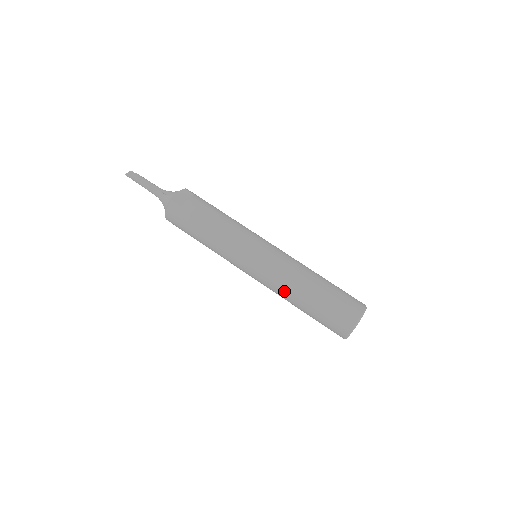
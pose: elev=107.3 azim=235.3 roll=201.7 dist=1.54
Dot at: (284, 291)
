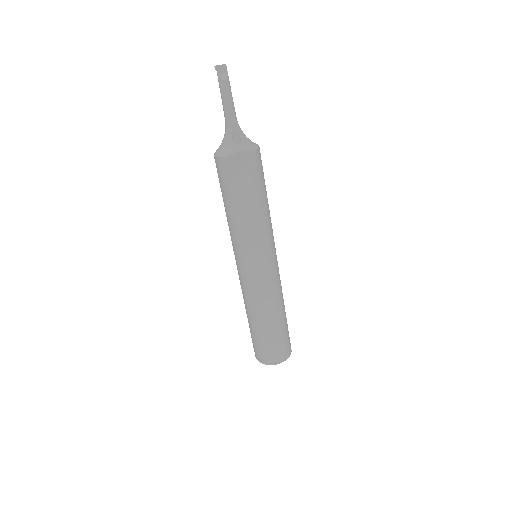
Dot at: (246, 303)
